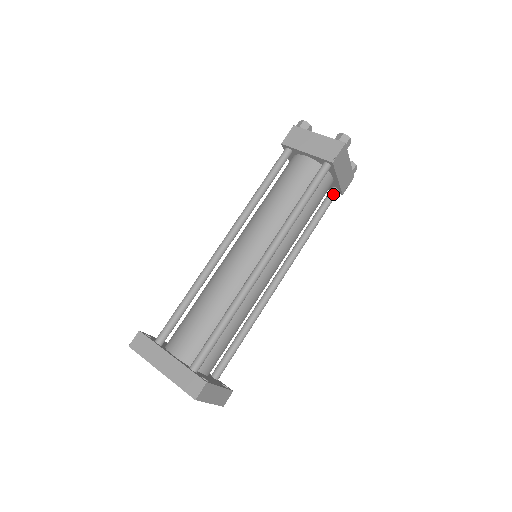
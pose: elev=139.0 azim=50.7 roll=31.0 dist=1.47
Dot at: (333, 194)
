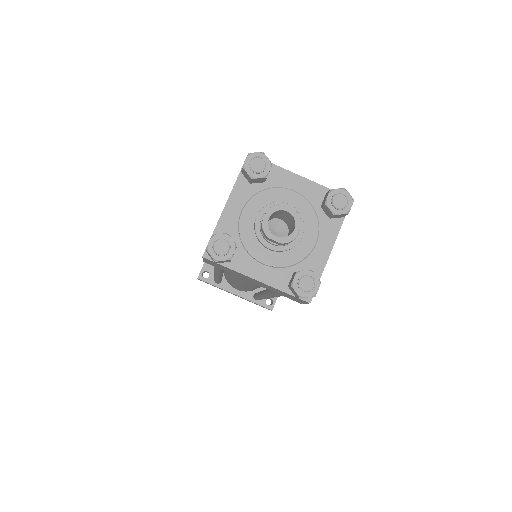
Dot at: occluded
